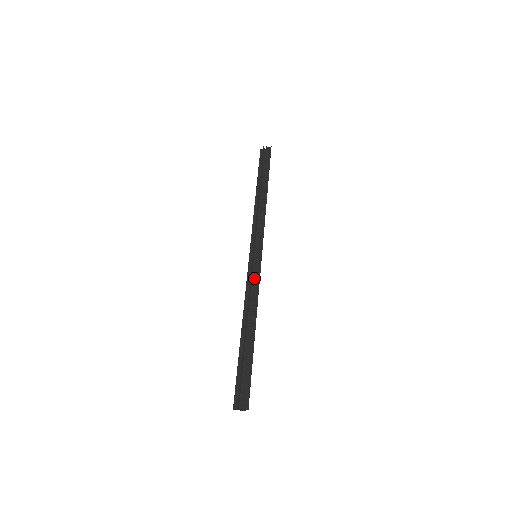
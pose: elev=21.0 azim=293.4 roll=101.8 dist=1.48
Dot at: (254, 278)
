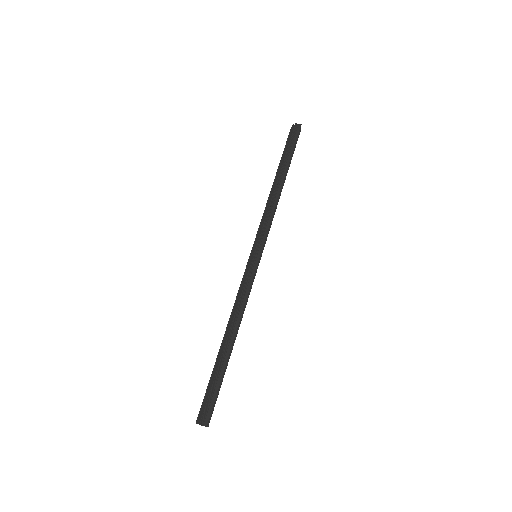
Dot at: (246, 282)
